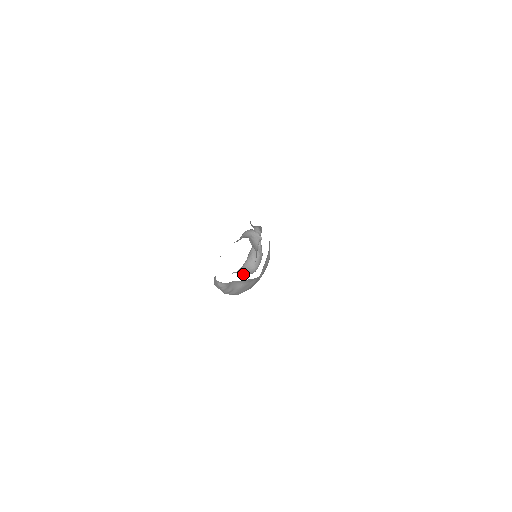
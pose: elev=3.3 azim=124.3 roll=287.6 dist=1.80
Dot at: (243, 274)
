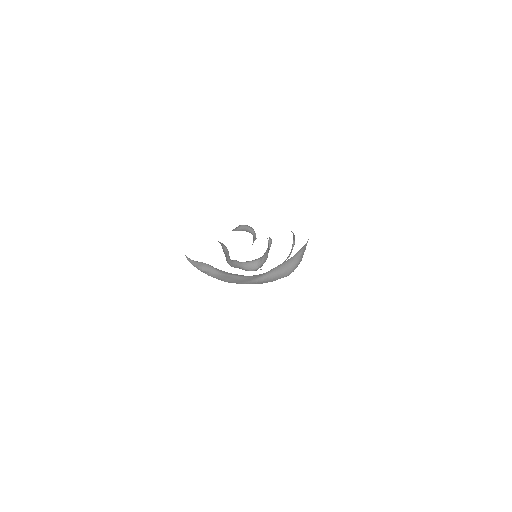
Dot at: (240, 266)
